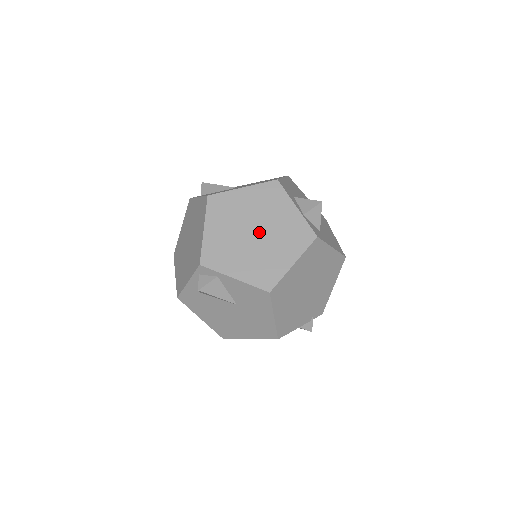
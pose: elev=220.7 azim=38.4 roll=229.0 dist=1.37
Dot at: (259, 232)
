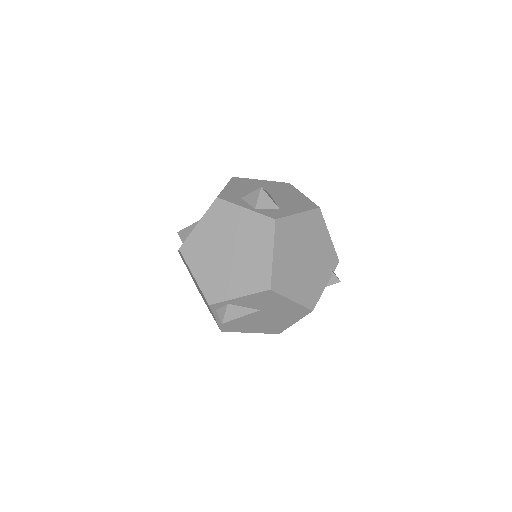
Dot at: (232, 249)
